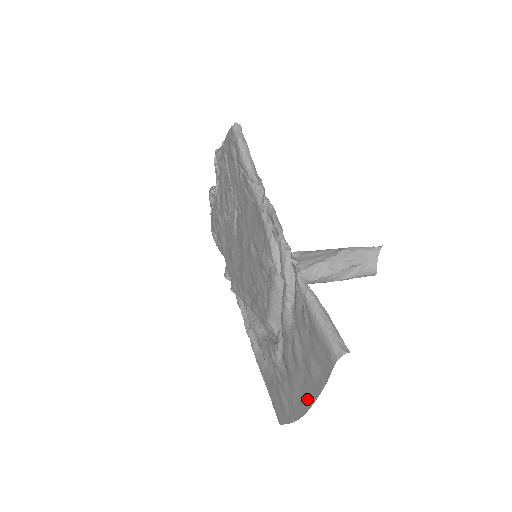
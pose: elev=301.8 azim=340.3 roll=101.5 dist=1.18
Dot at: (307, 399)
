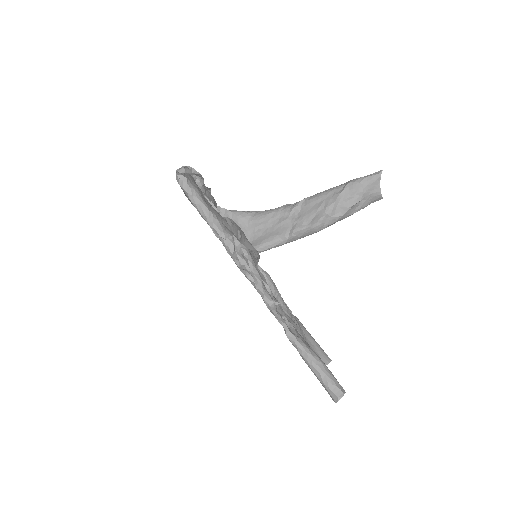
Dot at: occluded
